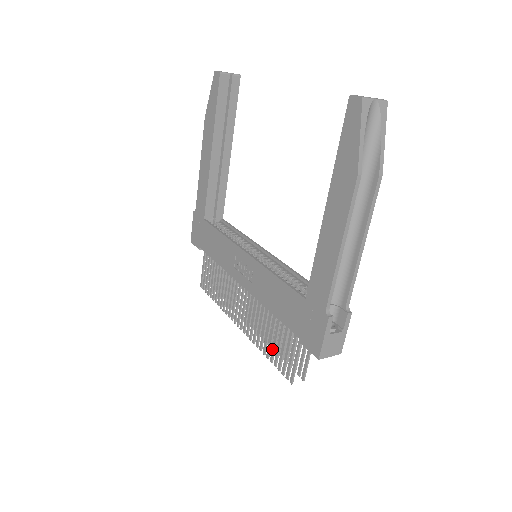
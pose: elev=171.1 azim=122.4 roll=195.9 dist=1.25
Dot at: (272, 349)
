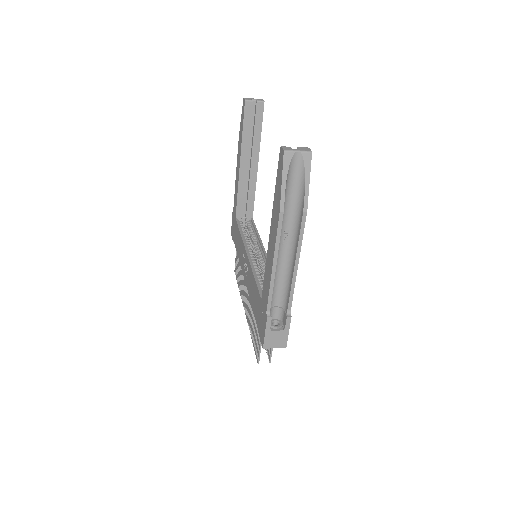
Dot at: (253, 333)
